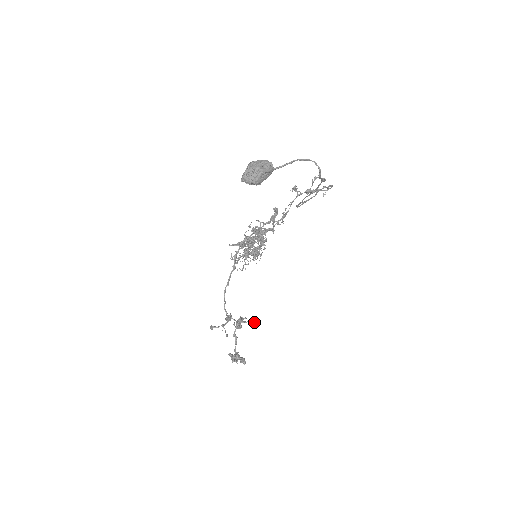
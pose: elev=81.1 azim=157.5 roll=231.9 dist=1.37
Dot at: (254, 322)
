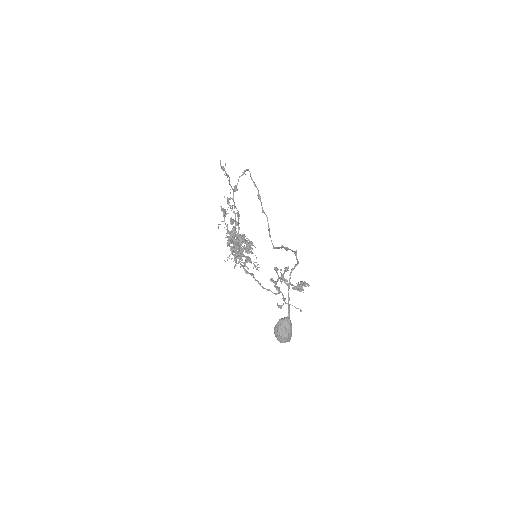
Dot at: occluded
